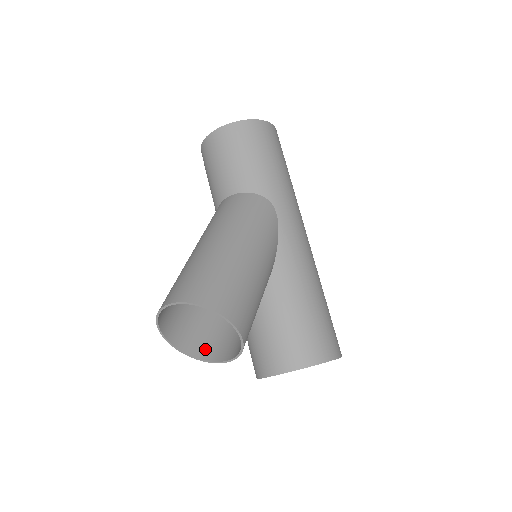
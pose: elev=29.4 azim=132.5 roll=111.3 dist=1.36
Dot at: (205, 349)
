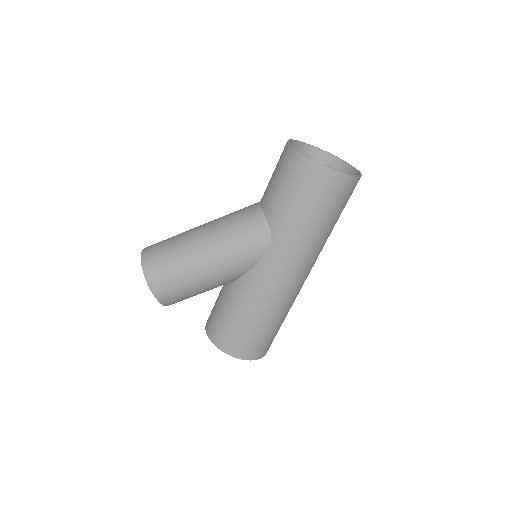
Dot at: occluded
